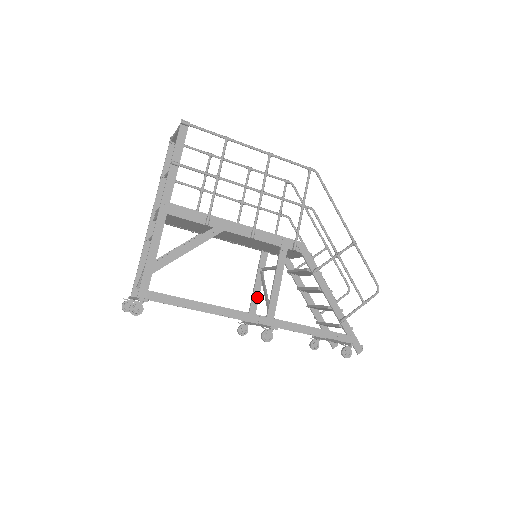
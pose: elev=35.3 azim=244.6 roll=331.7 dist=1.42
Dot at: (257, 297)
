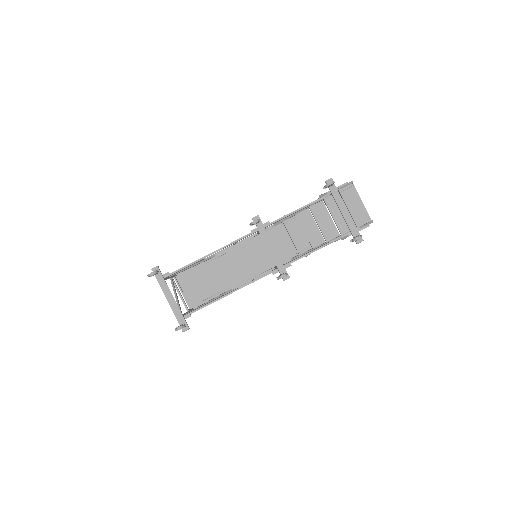
Dot at: occluded
